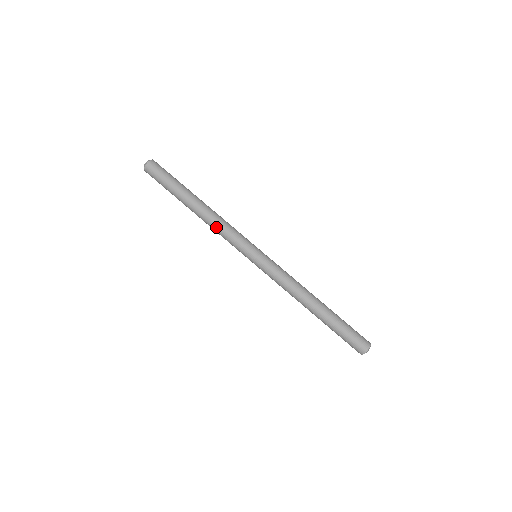
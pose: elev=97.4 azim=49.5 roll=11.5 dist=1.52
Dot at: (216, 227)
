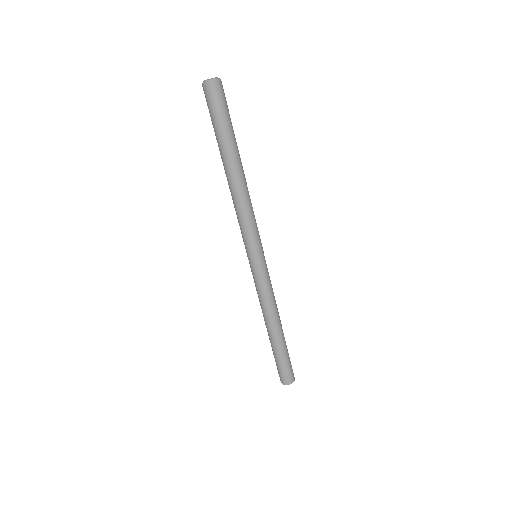
Dot at: (235, 207)
